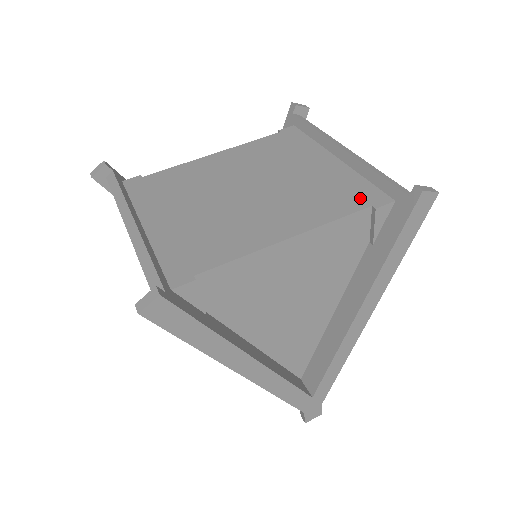
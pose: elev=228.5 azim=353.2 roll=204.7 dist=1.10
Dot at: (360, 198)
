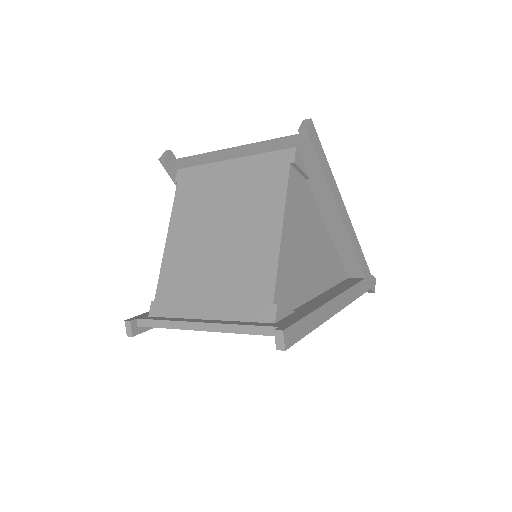
Dot at: (279, 167)
